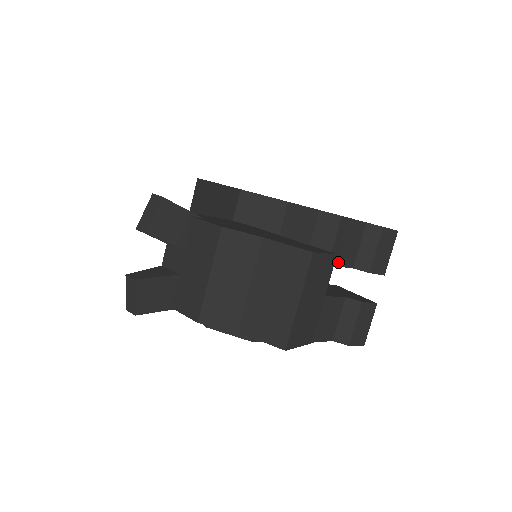
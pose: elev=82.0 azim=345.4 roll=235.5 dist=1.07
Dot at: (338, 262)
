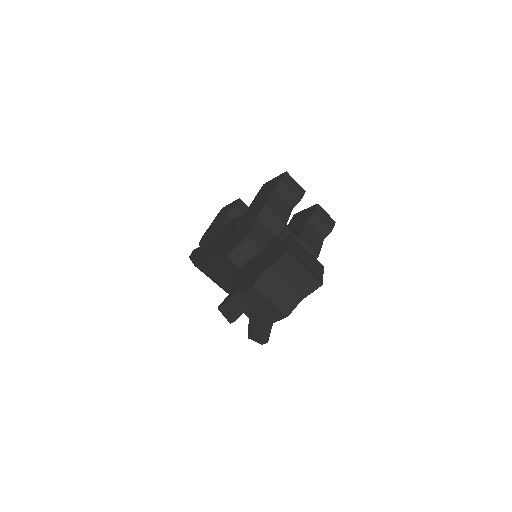
Dot at: (286, 218)
